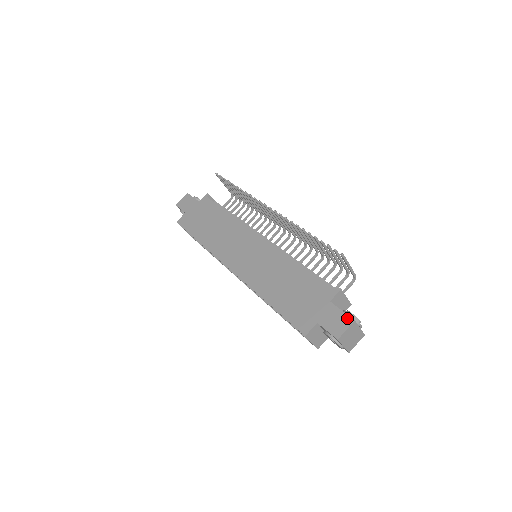
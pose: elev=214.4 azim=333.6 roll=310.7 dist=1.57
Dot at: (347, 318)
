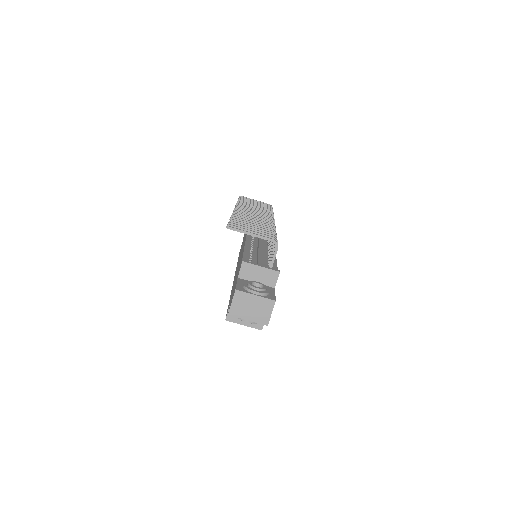
Dot at: occluded
